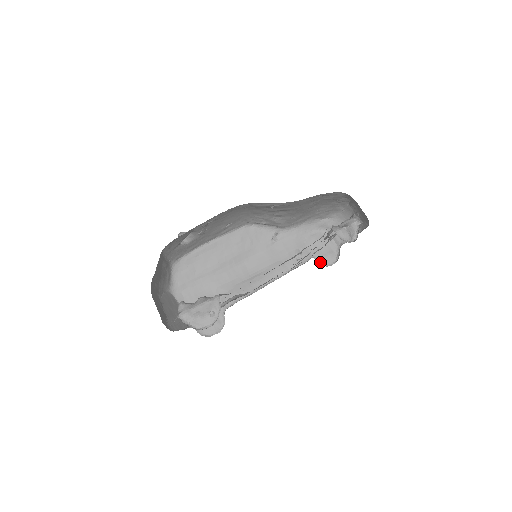
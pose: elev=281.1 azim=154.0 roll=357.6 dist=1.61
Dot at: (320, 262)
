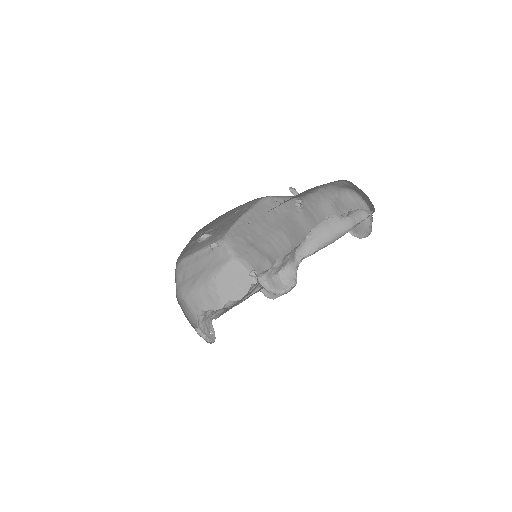
Dot at: (354, 231)
